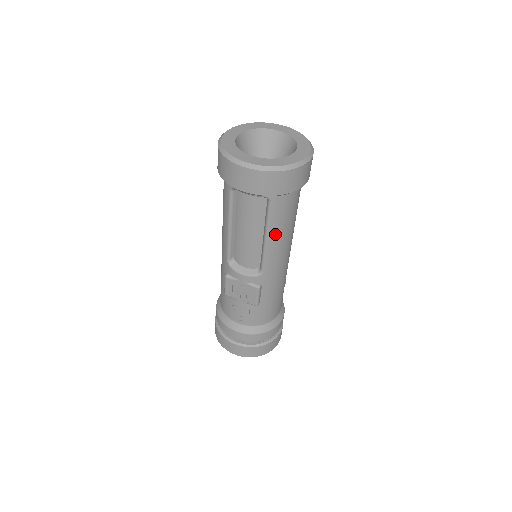
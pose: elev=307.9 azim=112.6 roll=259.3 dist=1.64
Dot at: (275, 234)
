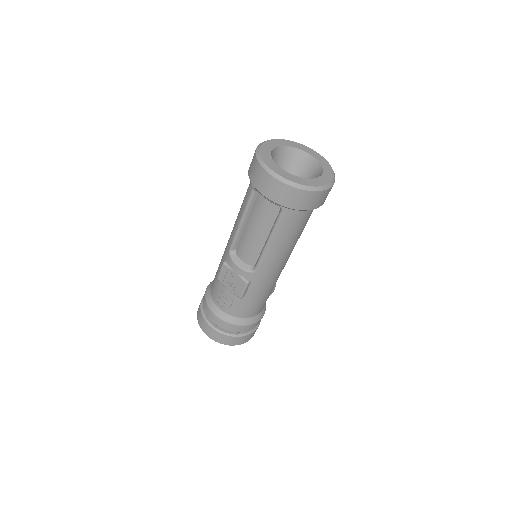
Dot at: (277, 241)
